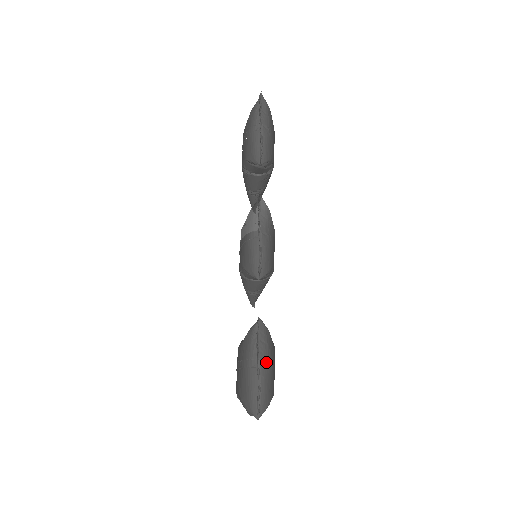
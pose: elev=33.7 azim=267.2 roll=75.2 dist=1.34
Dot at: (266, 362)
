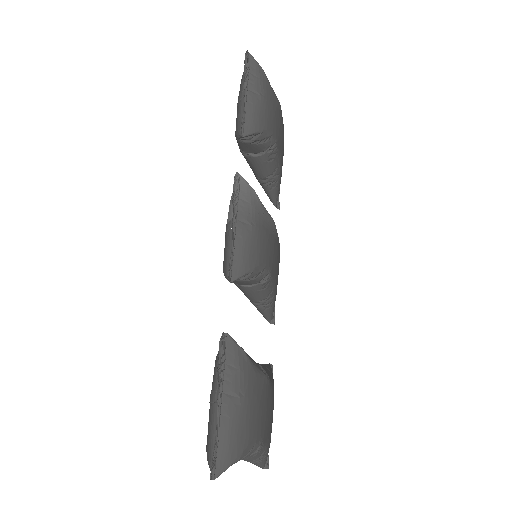
Dot at: (236, 395)
